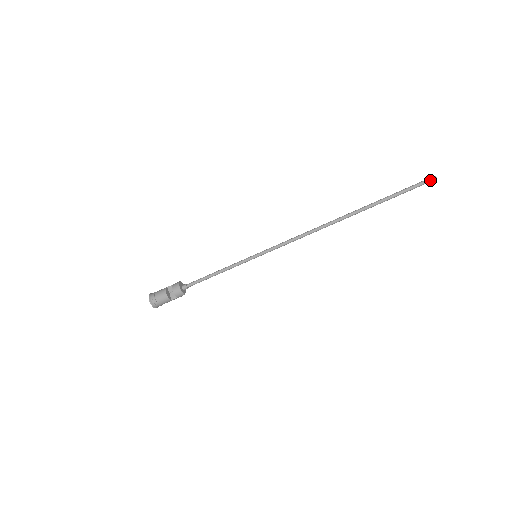
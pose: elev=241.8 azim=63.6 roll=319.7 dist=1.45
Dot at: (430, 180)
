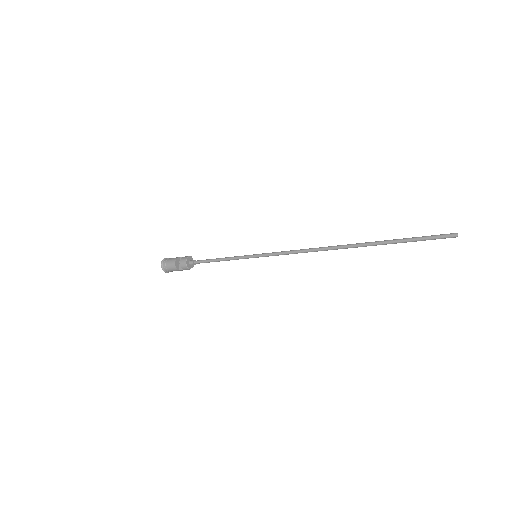
Dot at: (449, 236)
